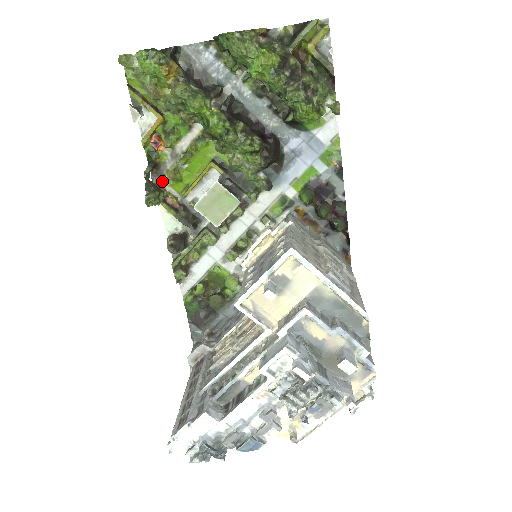
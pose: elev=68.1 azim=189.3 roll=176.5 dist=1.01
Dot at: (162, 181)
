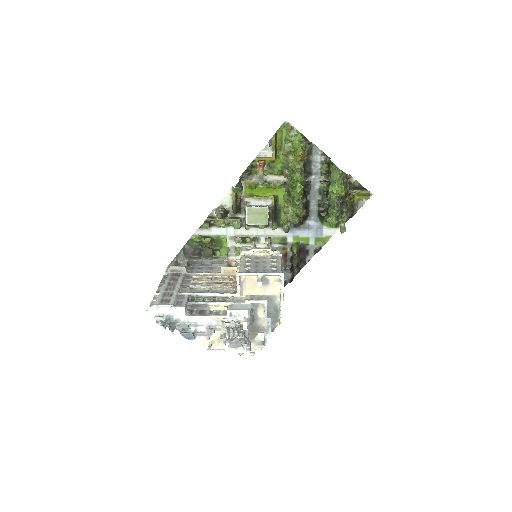
Dot at: (244, 181)
